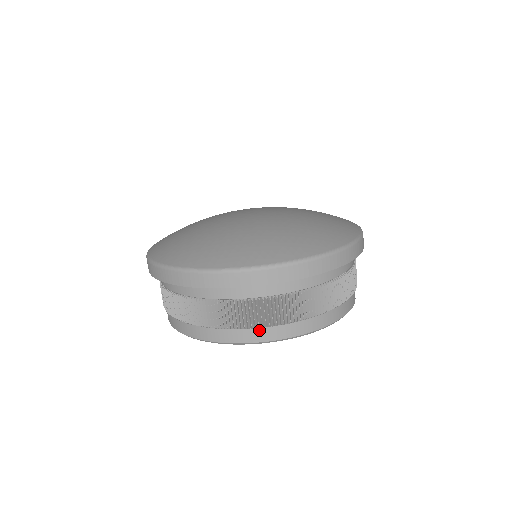
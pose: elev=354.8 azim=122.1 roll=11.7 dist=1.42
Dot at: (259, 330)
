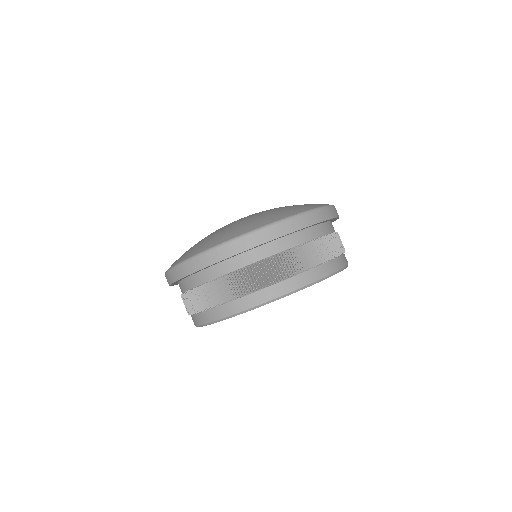
Dot at: (275, 286)
